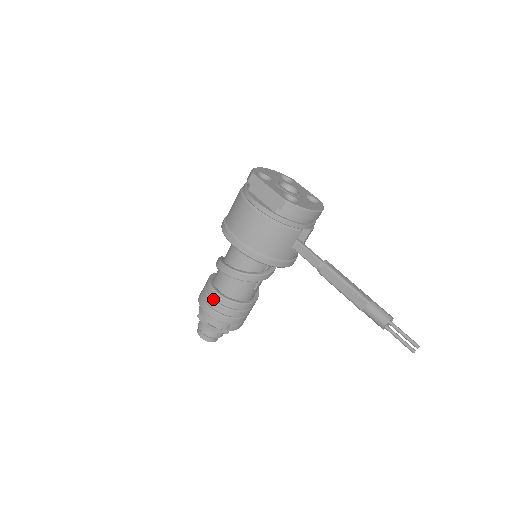
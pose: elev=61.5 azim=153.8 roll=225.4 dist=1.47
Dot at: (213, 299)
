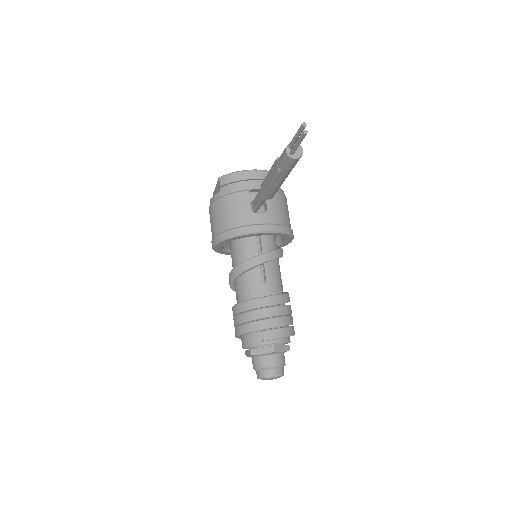
Dot at: (235, 316)
